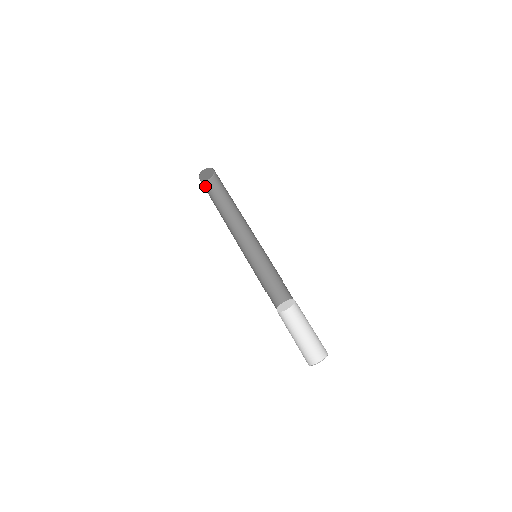
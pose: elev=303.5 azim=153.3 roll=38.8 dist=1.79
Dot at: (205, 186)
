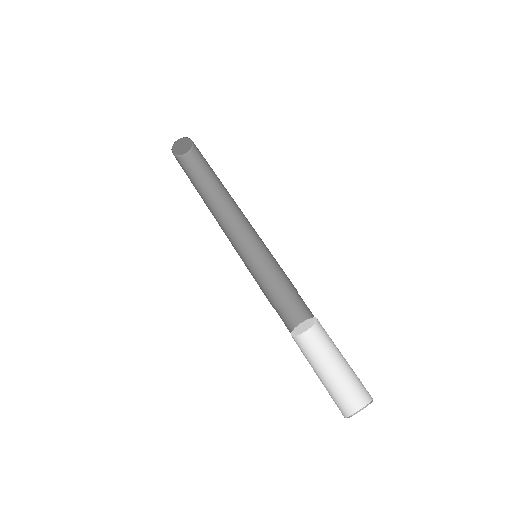
Dot at: (179, 162)
